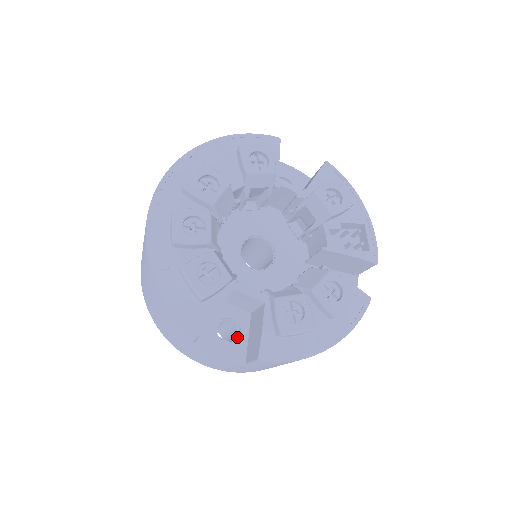
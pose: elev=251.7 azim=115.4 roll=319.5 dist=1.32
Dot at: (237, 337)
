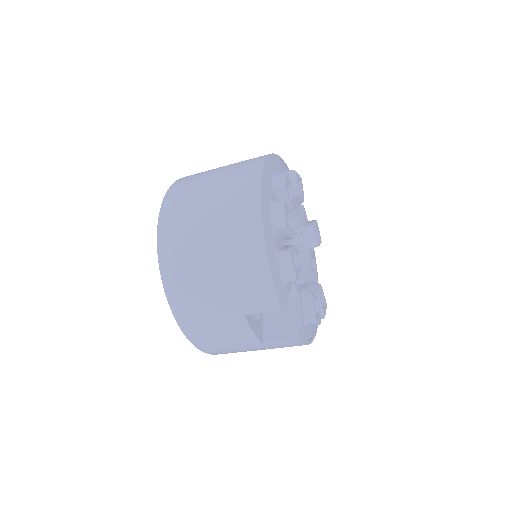
Dot at: (256, 319)
